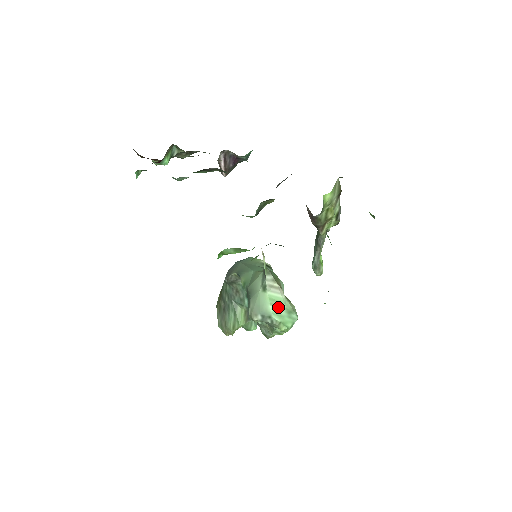
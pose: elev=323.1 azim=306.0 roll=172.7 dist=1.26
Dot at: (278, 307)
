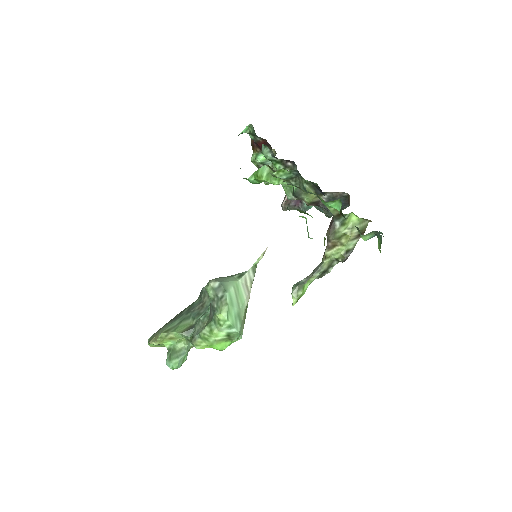
Dot at: (236, 298)
